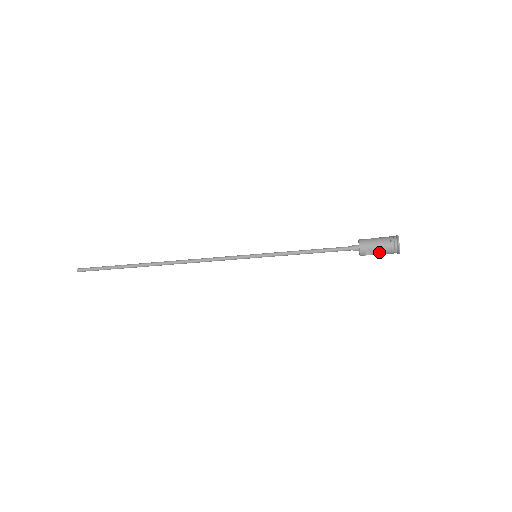
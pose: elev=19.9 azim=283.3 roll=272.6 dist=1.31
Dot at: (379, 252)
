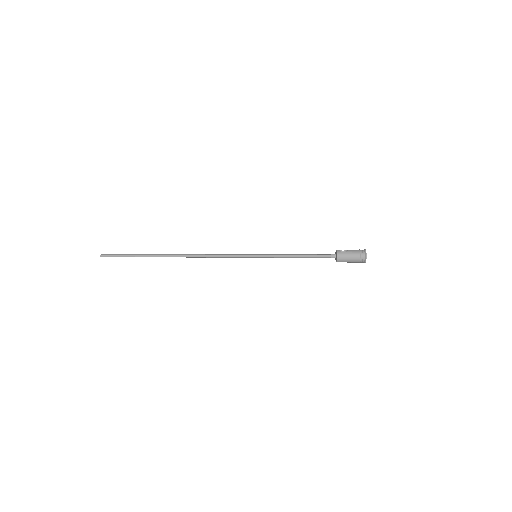
Dot at: (350, 262)
